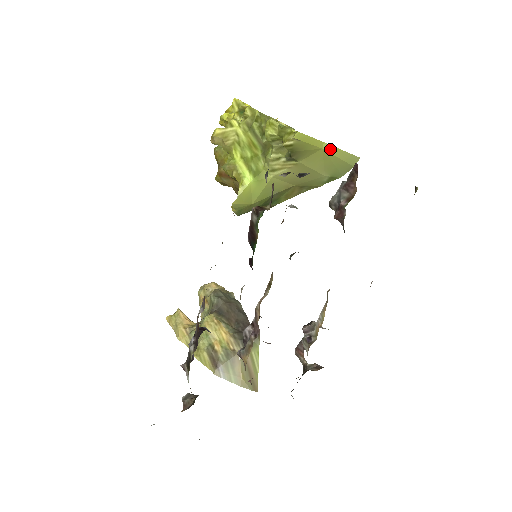
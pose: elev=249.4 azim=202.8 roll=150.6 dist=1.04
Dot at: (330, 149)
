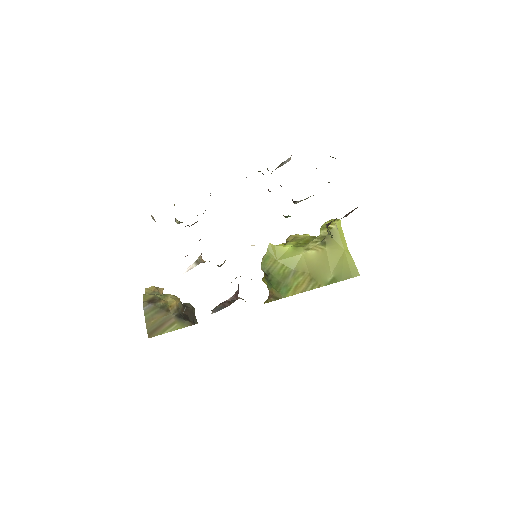
Dot at: (348, 254)
